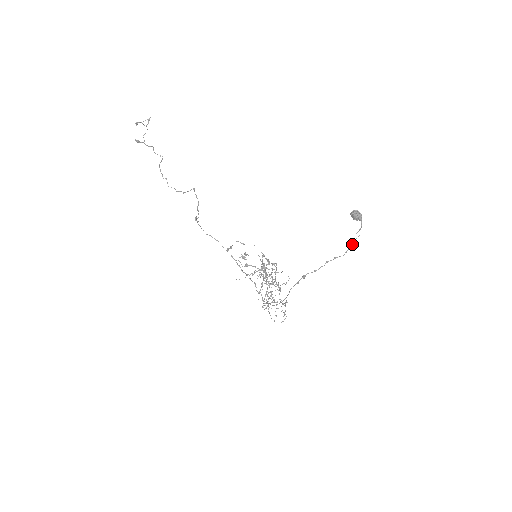
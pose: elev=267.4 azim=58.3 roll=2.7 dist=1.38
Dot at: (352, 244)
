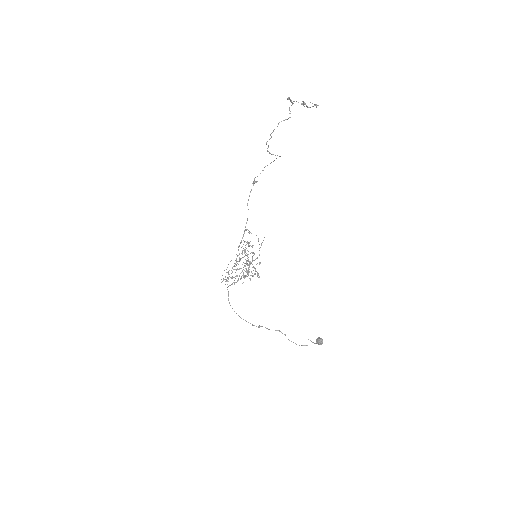
Dot at: (299, 345)
